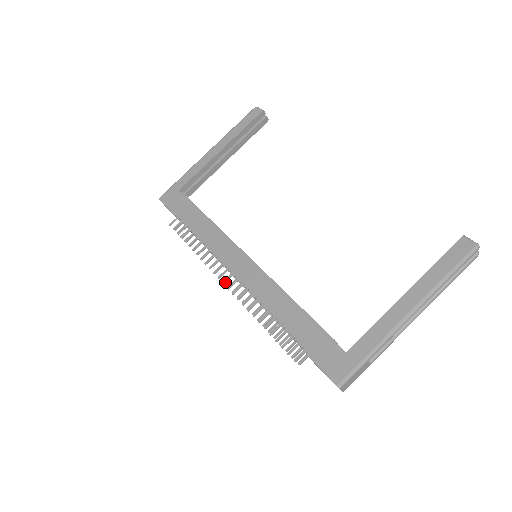
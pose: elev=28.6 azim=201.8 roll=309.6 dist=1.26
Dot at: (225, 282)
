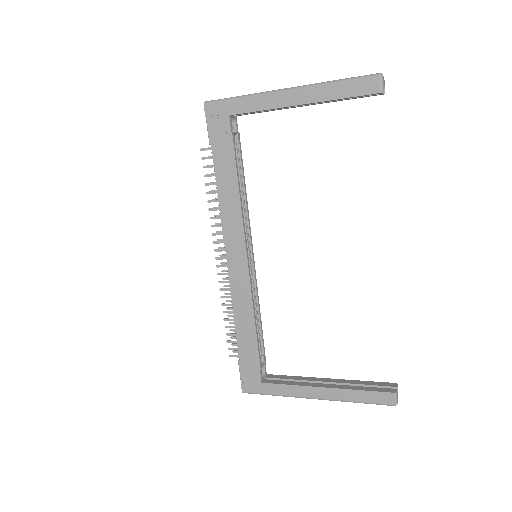
Dot at: (218, 259)
